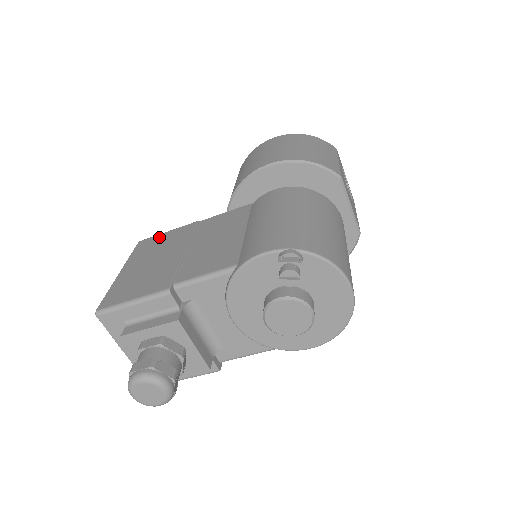
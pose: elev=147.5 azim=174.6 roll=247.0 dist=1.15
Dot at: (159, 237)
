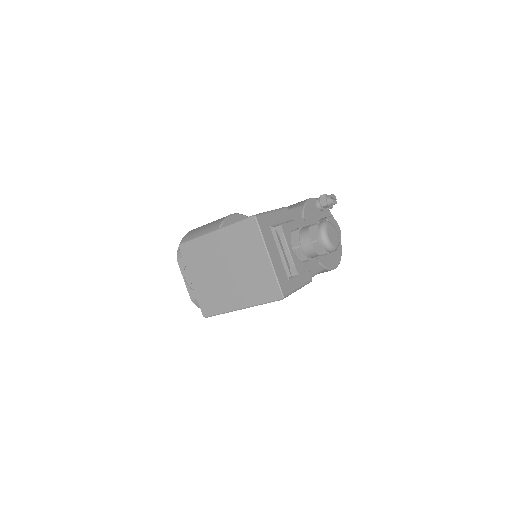
Dot at: occluded
